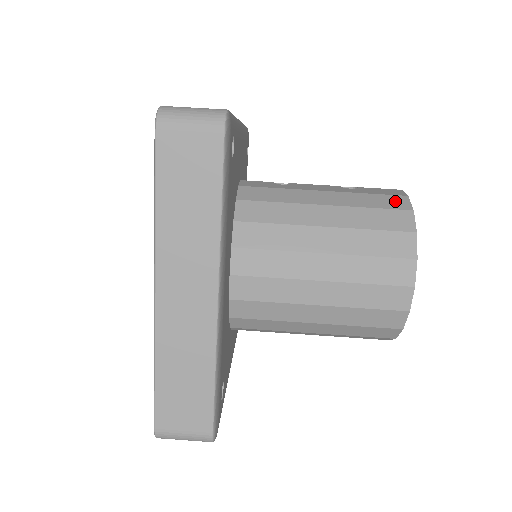
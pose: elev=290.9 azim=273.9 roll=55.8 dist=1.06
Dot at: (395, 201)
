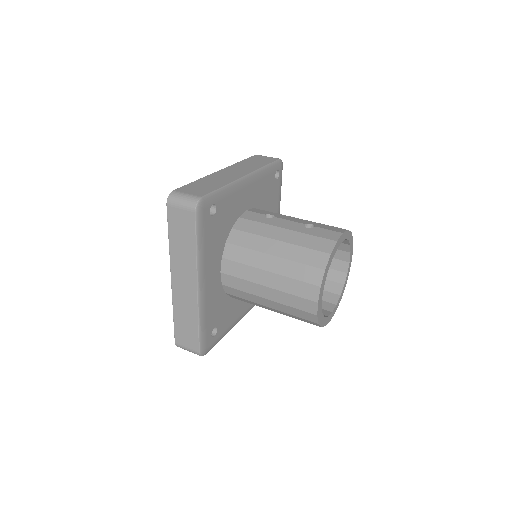
Dot at: (325, 244)
